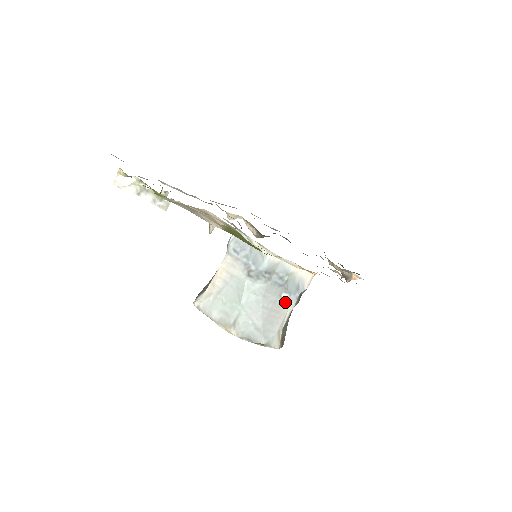
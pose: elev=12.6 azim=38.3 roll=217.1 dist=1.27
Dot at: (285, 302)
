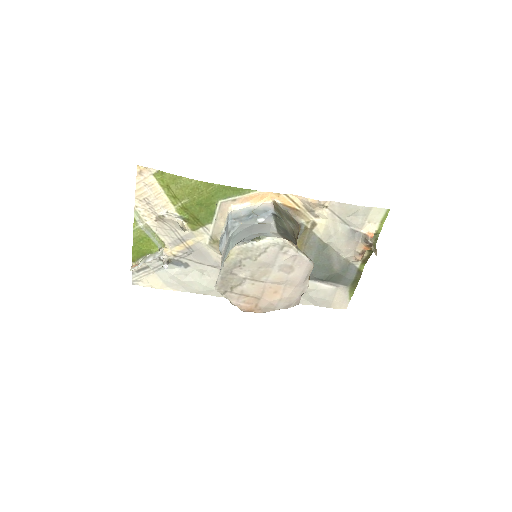
Dot at: (265, 223)
